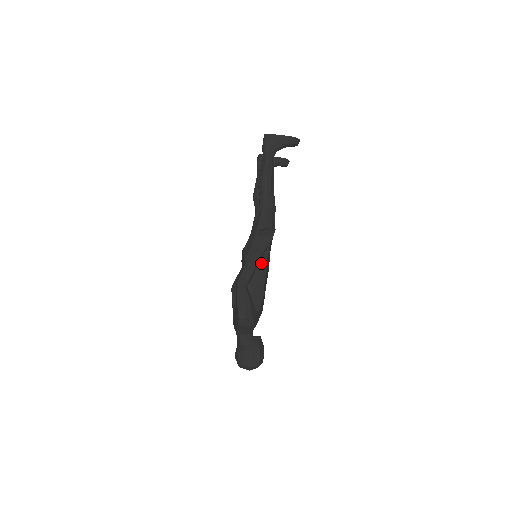
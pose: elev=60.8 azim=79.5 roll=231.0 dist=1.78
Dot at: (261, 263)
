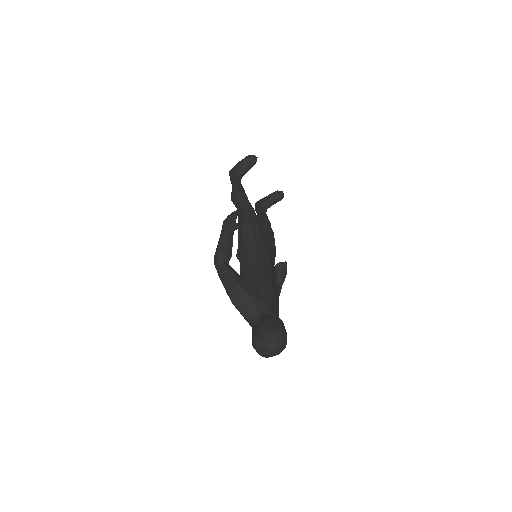
Dot at: (249, 249)
